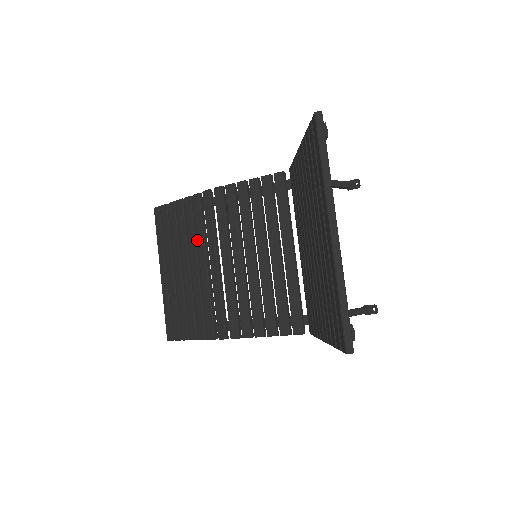
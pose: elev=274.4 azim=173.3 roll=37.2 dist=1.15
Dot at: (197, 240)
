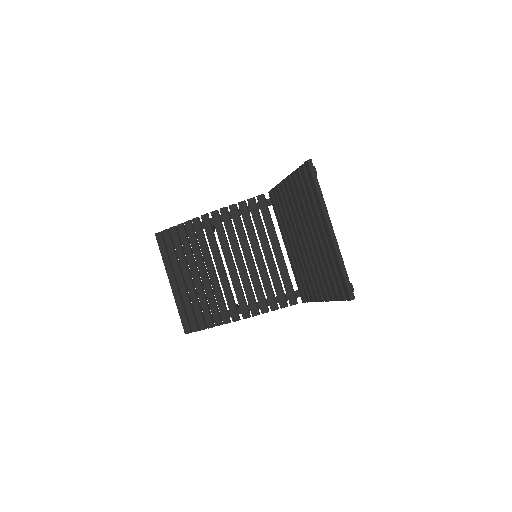
Dot at: occluded
